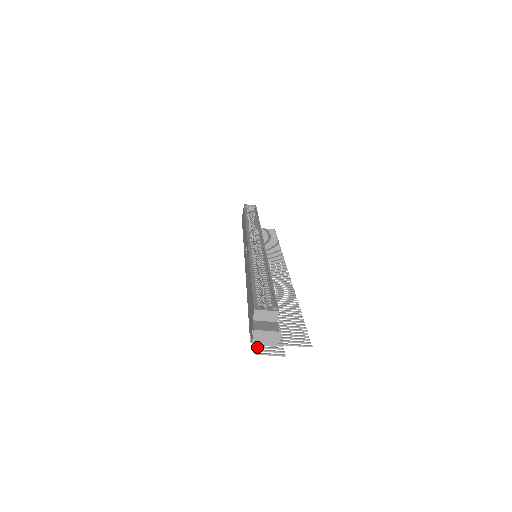
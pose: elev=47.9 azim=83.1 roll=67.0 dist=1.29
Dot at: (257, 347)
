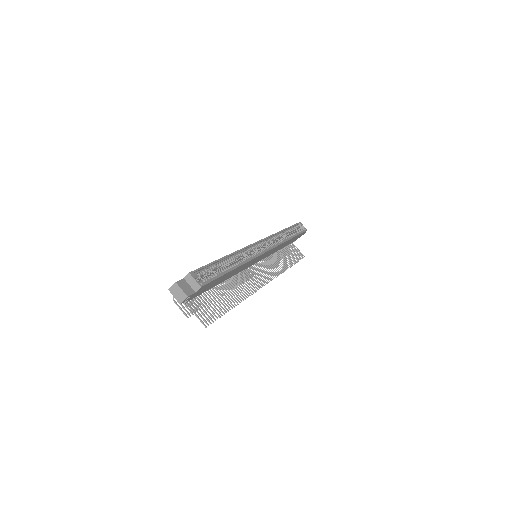
Dot at: occluded
